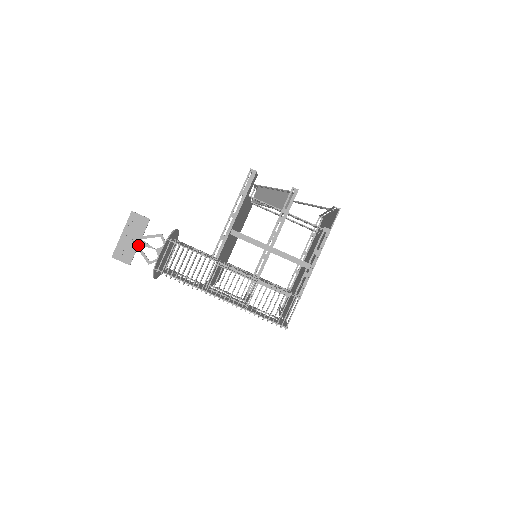
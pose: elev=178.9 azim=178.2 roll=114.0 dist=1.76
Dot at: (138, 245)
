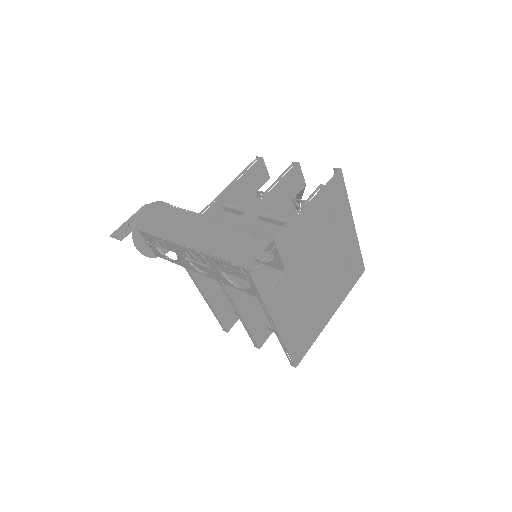
Dot at: occluded
